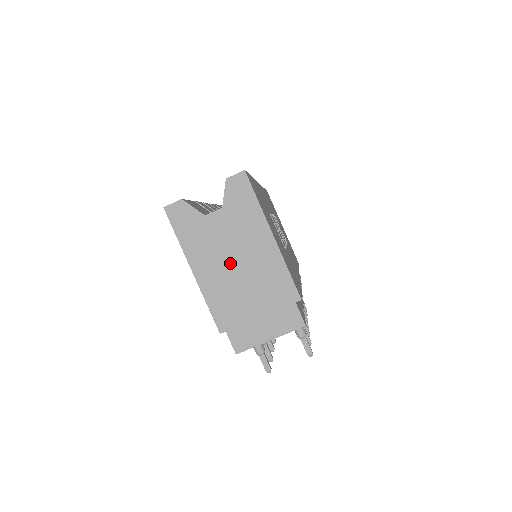
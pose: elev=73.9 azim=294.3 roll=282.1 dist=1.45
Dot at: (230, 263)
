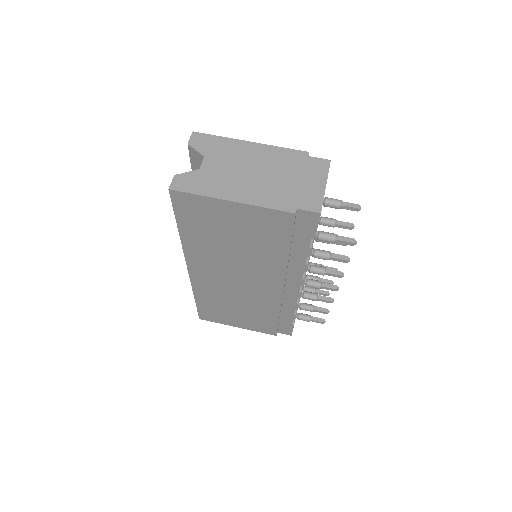
Dot at: (247, 175)
